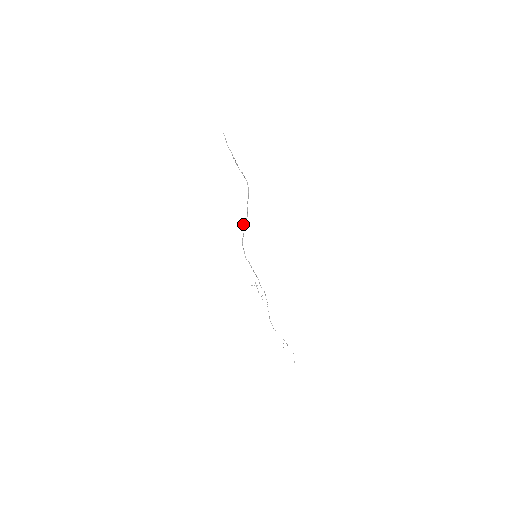
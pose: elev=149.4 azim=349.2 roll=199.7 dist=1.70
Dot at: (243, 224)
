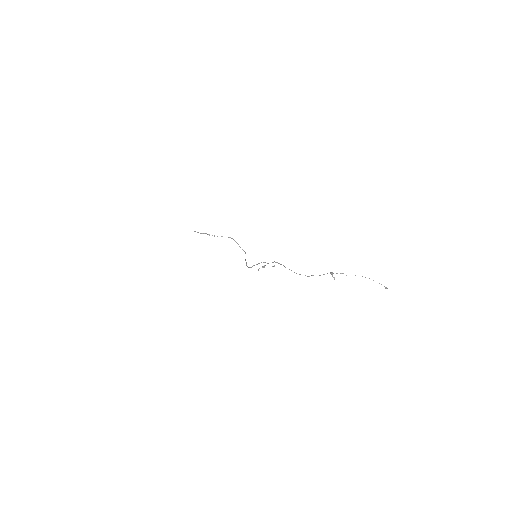
Dot at: occluded
